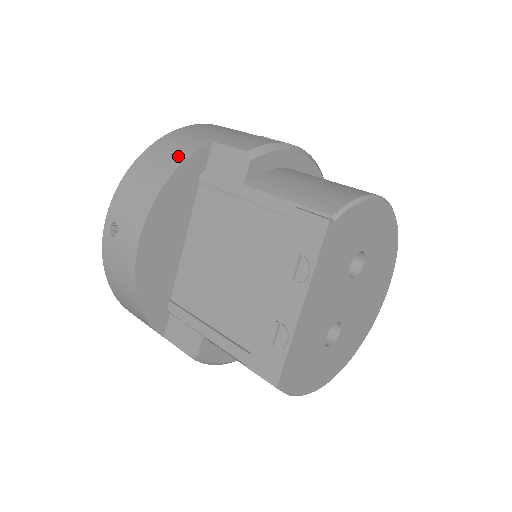
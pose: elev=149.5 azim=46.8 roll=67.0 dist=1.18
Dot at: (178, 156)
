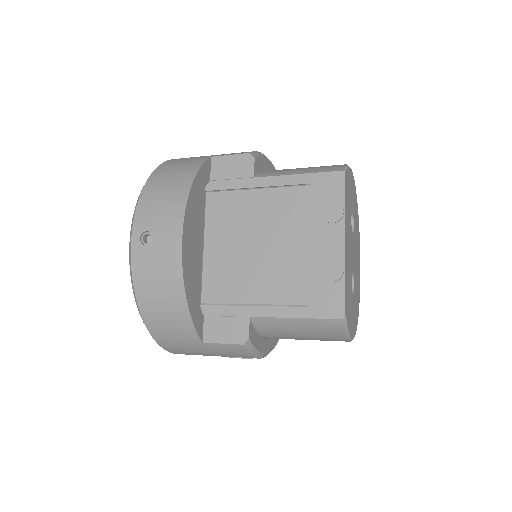
Dot at: (190, 168)
